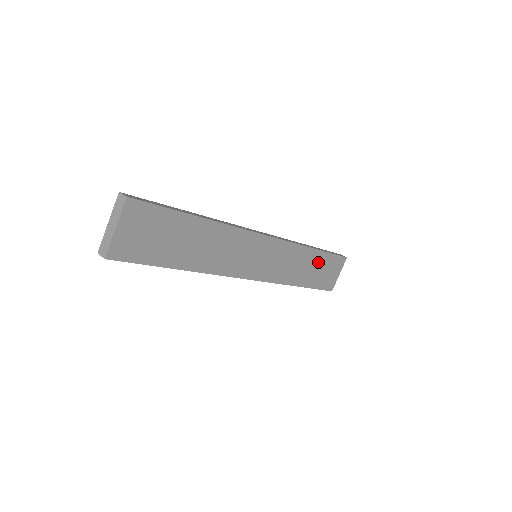
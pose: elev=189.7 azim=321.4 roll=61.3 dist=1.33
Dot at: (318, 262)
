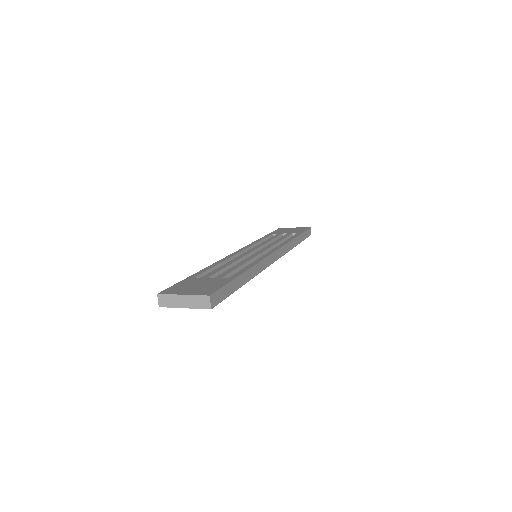
Dot at: occluded
